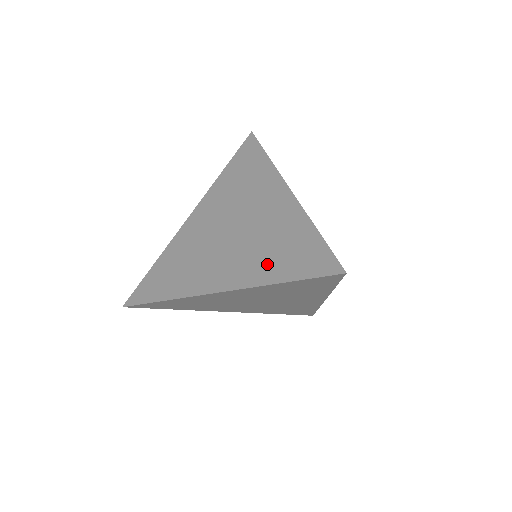
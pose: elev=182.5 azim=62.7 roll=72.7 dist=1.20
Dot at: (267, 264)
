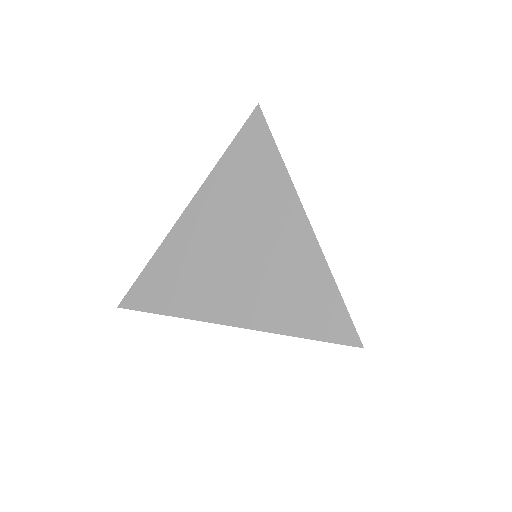
Dot at: (282, 310)
